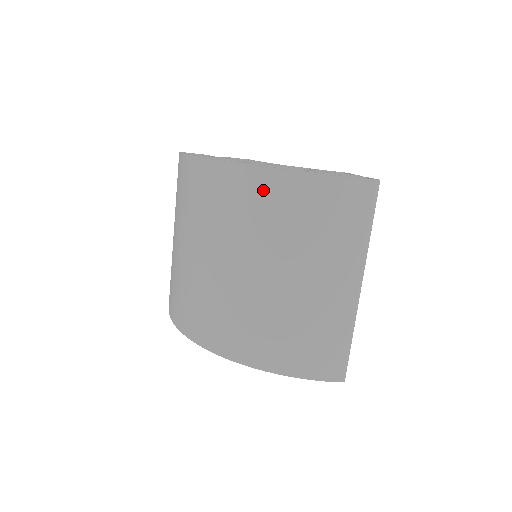
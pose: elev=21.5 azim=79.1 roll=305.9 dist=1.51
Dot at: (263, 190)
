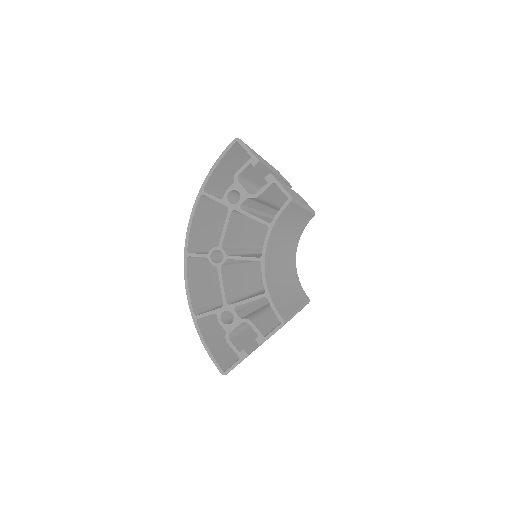
Dot at: occluded
